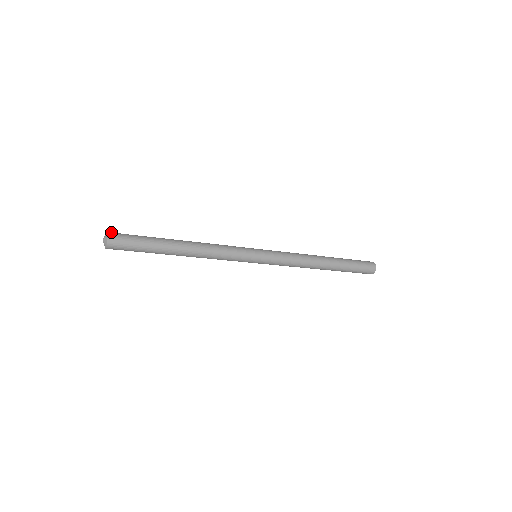
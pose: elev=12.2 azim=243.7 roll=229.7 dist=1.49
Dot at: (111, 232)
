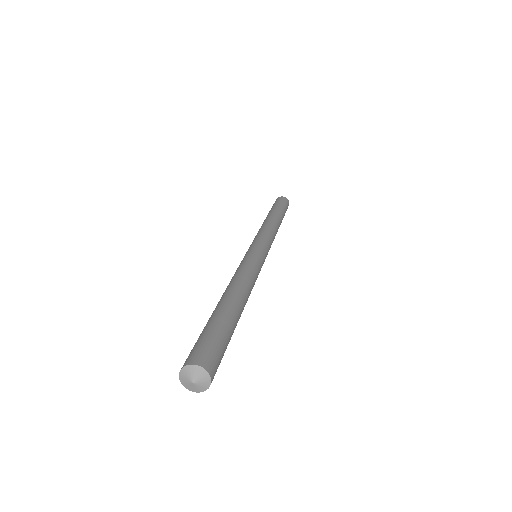
Dot at: (201, 361)
